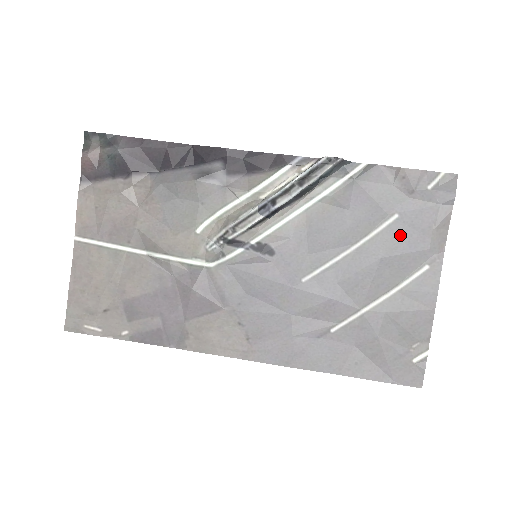
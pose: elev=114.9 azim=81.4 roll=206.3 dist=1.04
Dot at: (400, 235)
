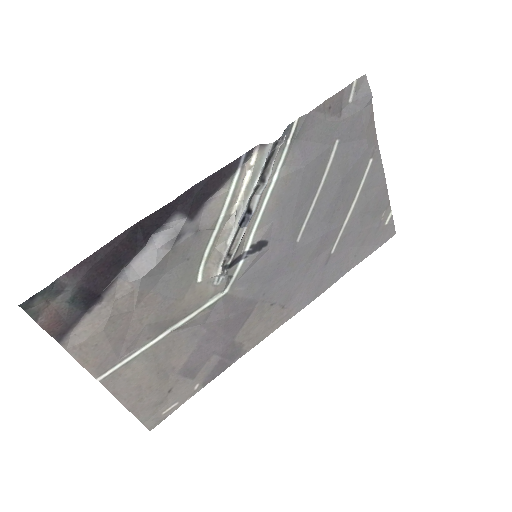
Dot at: (346, 154)
